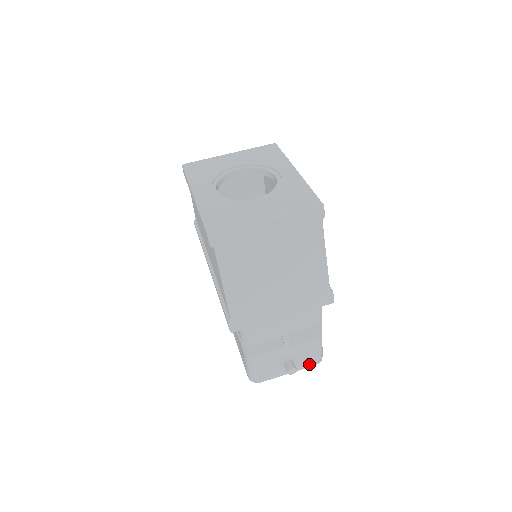
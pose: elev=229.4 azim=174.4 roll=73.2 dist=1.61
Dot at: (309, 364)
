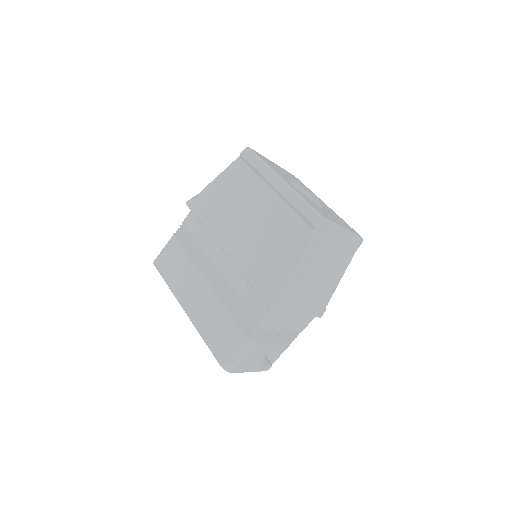
Dot at: occluded
